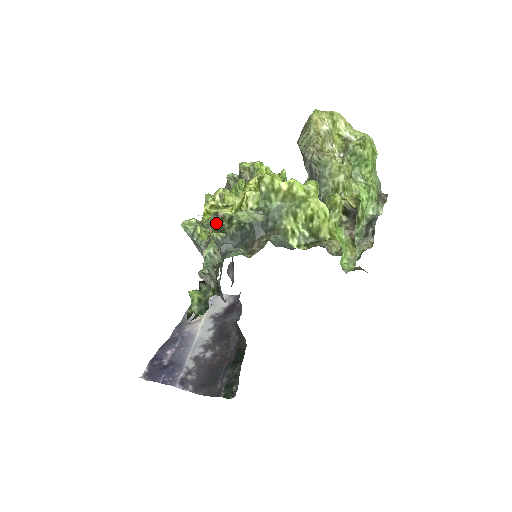
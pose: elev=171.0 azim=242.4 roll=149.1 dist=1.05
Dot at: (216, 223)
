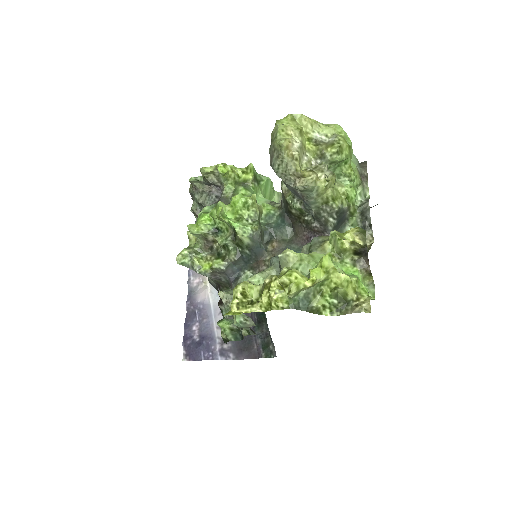
Dot at: (208, 246)
